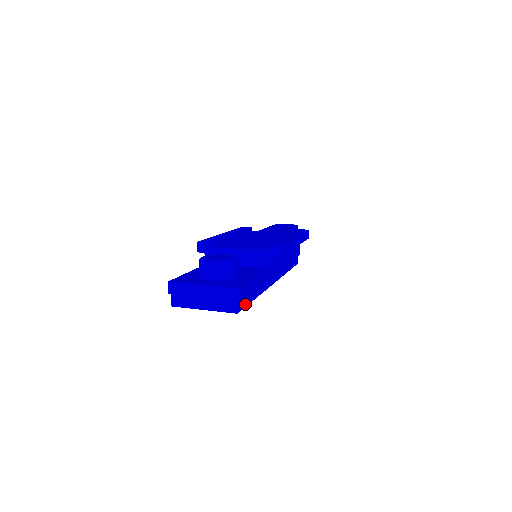
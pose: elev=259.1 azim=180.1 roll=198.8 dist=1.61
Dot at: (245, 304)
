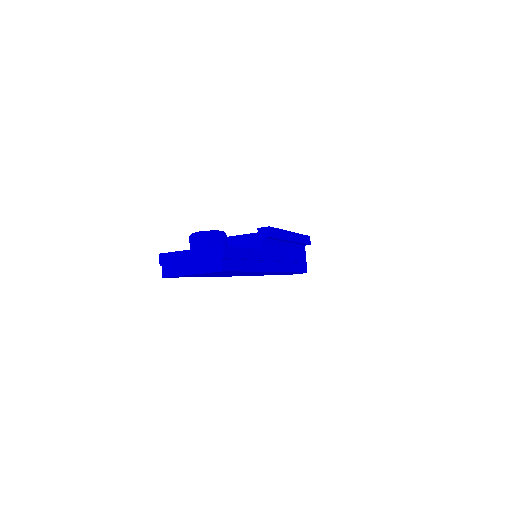
Dot at: (232, 268)
